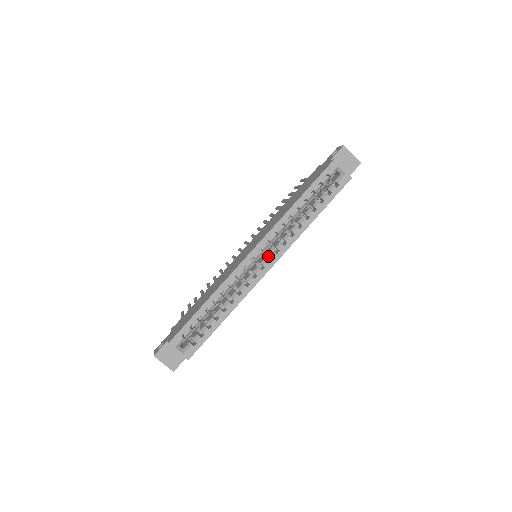
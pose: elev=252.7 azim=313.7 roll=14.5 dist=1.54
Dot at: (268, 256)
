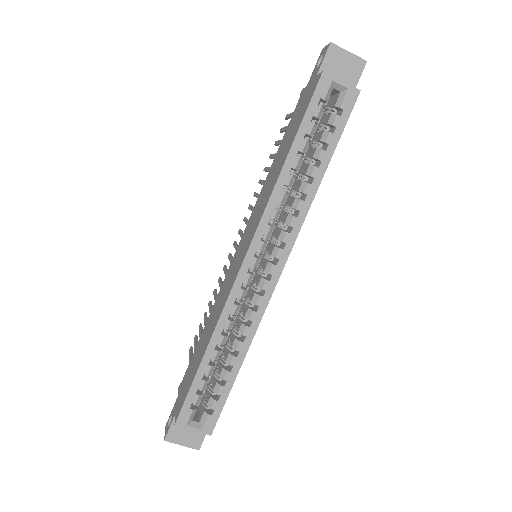
Dot at: (271, 256)
